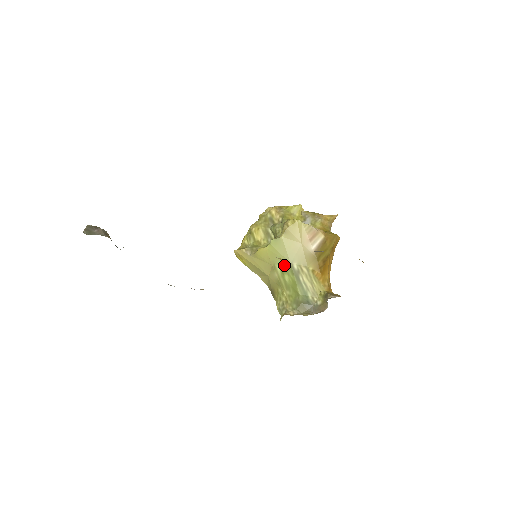
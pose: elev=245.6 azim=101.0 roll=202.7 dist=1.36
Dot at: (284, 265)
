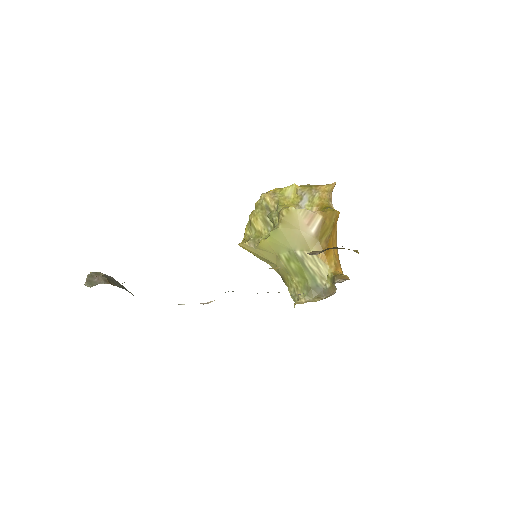
Dot at: (288, 253)
